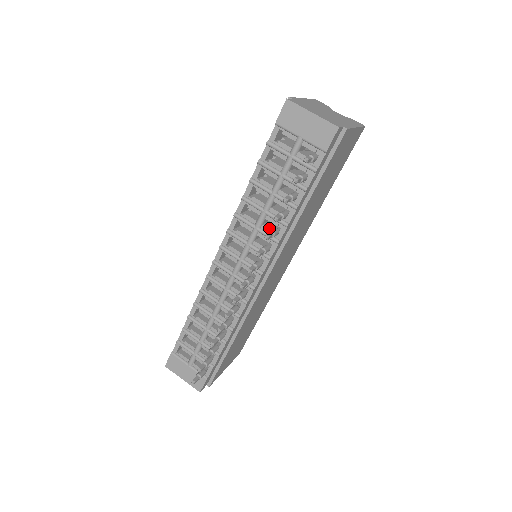
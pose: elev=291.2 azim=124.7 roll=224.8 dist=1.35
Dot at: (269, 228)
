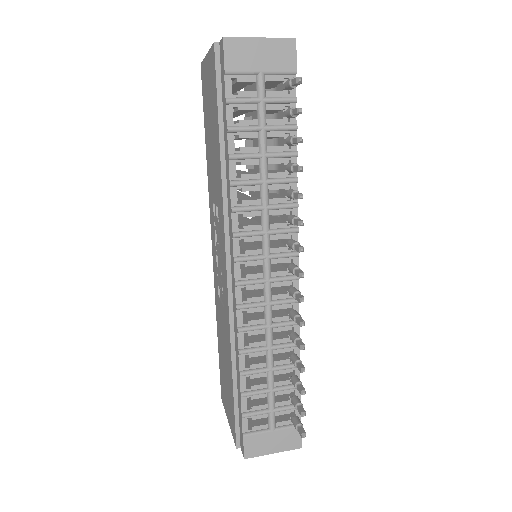
Dot at: (278, 198)
